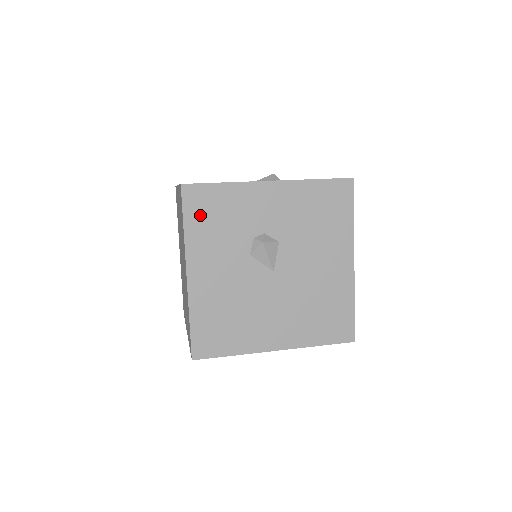
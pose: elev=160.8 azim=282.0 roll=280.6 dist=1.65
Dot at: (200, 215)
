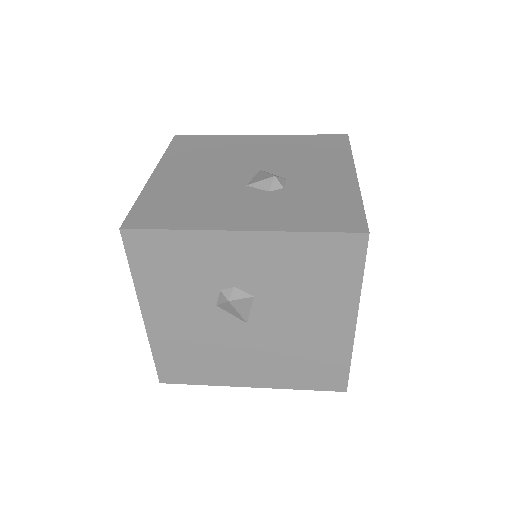
Dot at: (149, 262)
